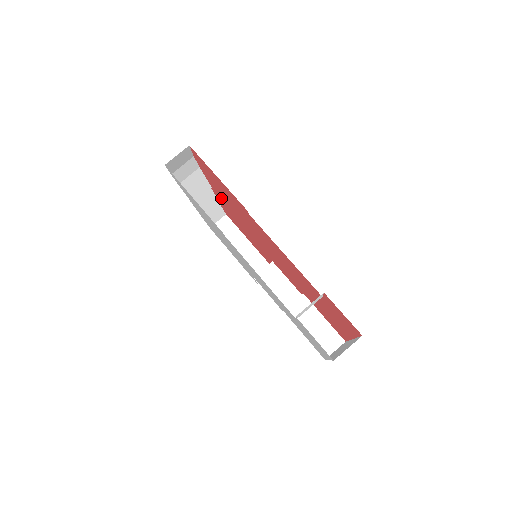
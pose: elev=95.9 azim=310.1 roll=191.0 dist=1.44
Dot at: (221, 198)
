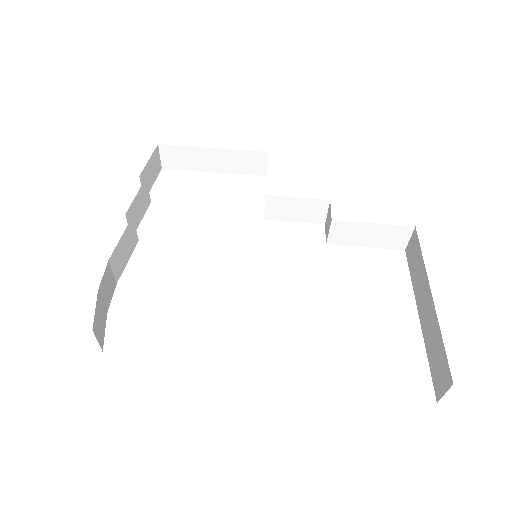
Dot at: occluded
